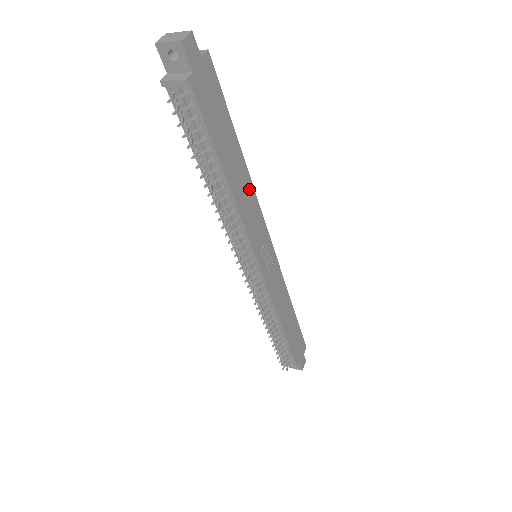
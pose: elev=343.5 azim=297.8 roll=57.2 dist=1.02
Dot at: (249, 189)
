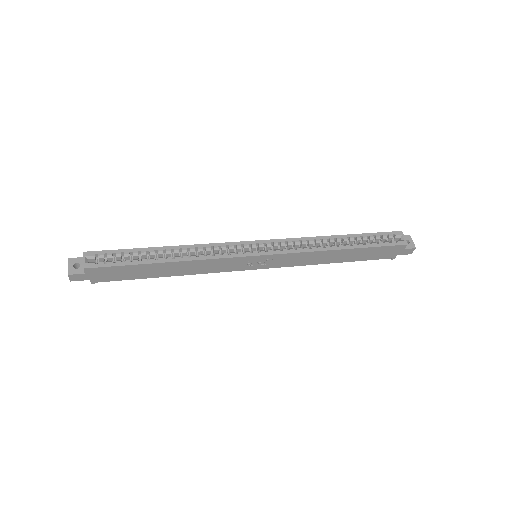
Dot at: (194, 263)
